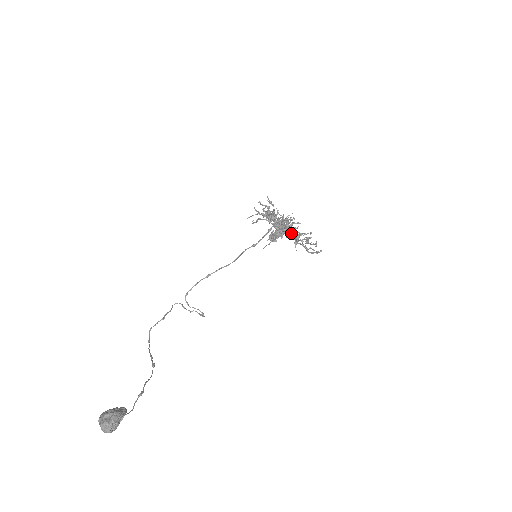
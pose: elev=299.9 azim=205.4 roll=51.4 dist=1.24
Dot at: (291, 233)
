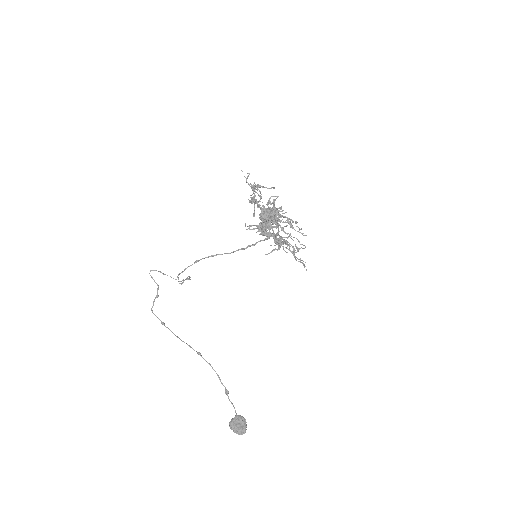
Dot at: occluded
